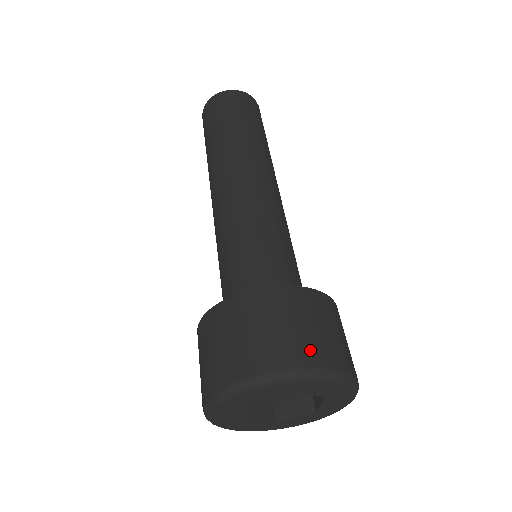
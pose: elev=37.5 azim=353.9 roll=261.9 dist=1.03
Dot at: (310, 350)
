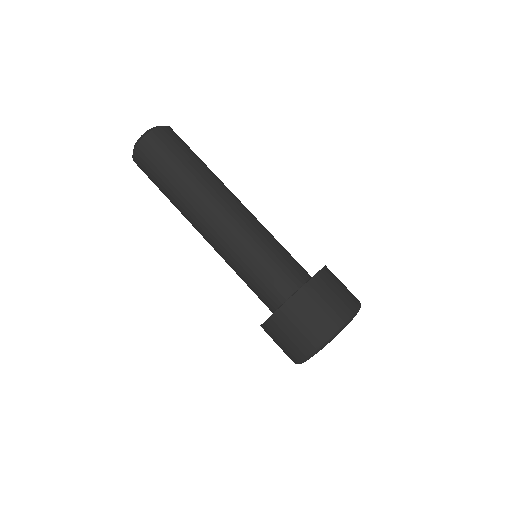
Dot at: (309, 340)
